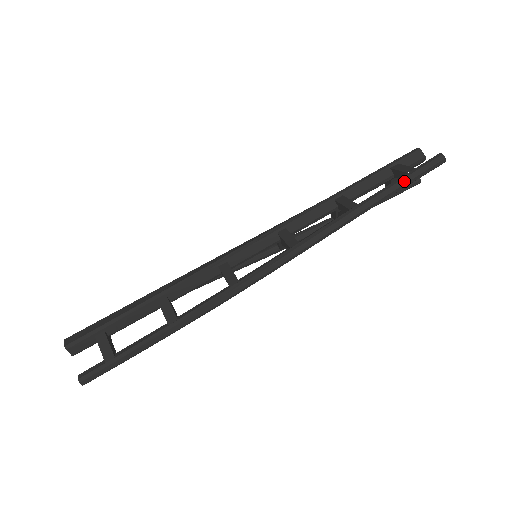
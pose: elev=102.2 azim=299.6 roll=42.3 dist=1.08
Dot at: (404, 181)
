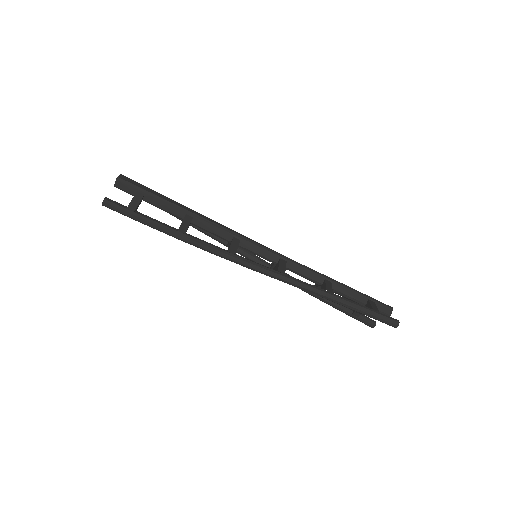
Dot at: (367, 311)
